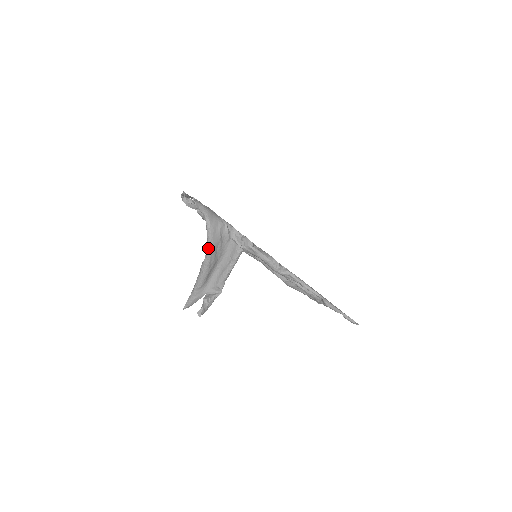
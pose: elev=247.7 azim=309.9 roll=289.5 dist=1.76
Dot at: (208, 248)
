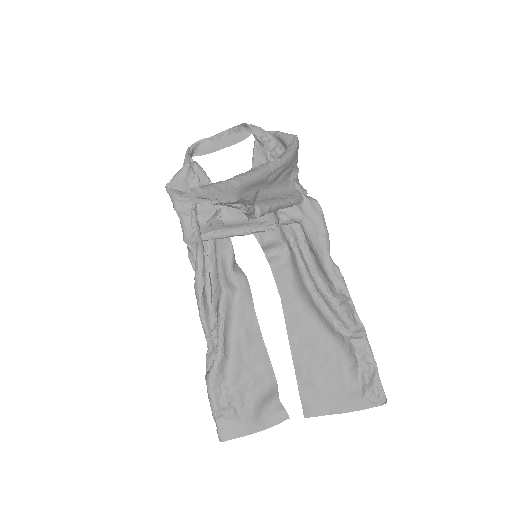
Dot at: (287, 154)
